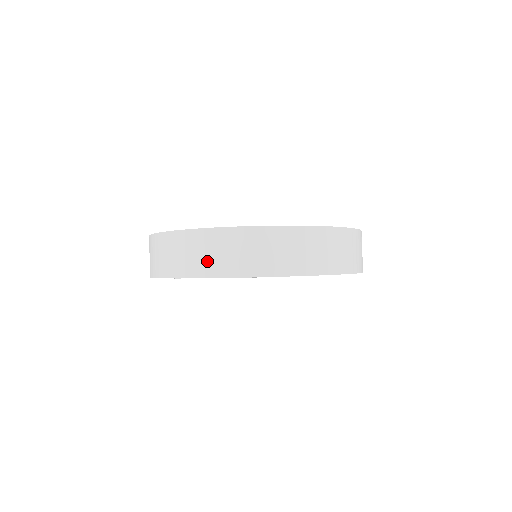
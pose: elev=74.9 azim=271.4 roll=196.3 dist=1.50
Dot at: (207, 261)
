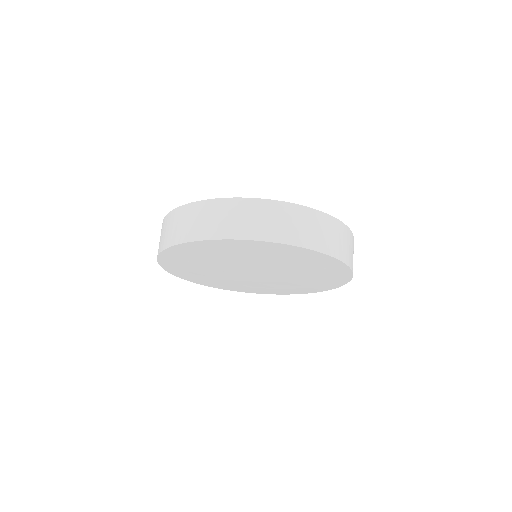
Dot at: (220, 225)
